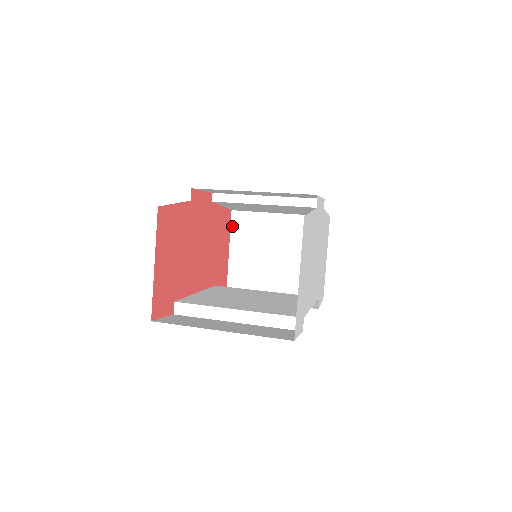
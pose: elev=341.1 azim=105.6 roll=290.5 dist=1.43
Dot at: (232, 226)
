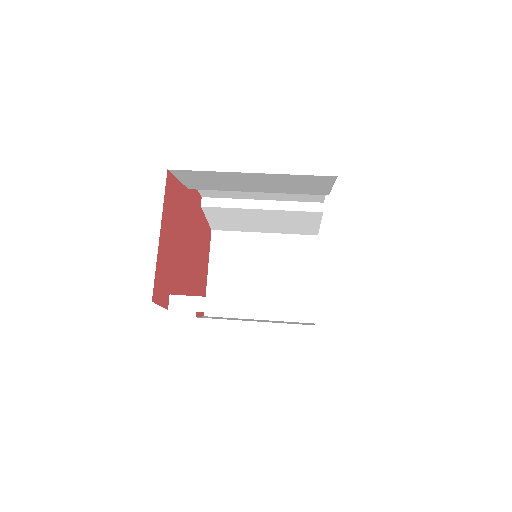
Dot at: (212, 247)
